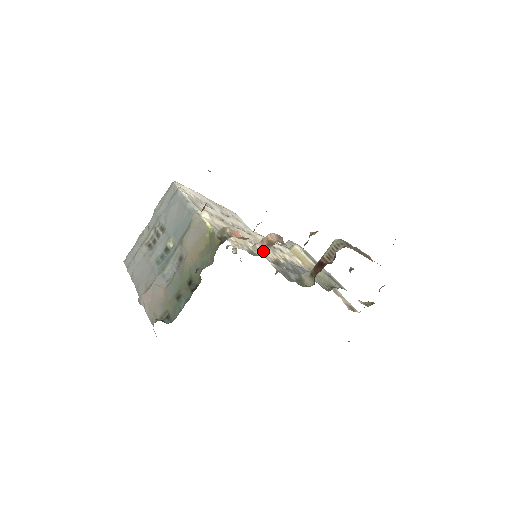
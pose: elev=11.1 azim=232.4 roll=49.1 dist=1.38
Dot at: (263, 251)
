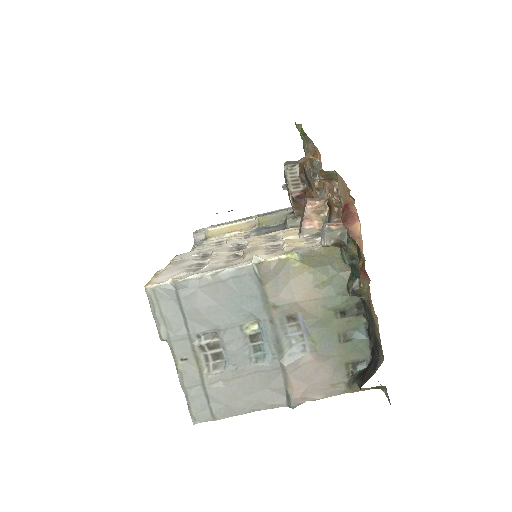
Dot at: (319, 223)
